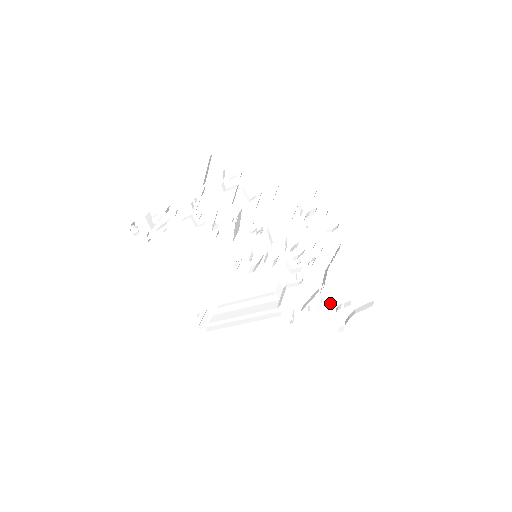
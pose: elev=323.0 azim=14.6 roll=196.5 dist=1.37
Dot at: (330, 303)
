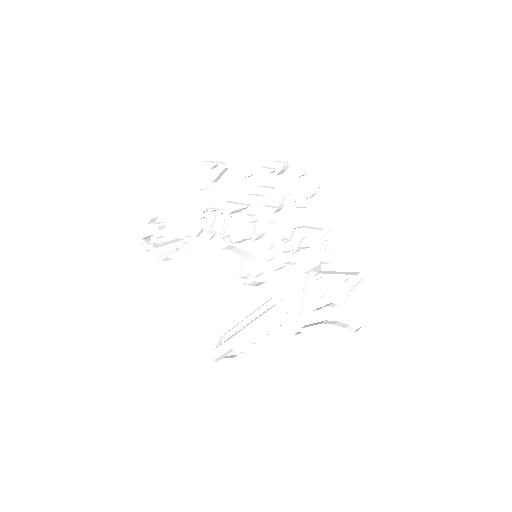
Dot at: (336, 293)
